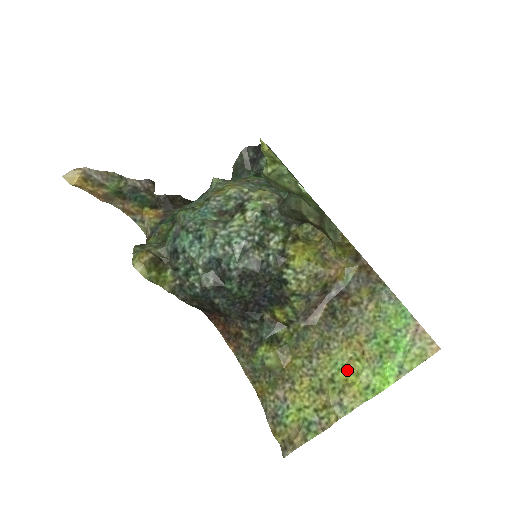
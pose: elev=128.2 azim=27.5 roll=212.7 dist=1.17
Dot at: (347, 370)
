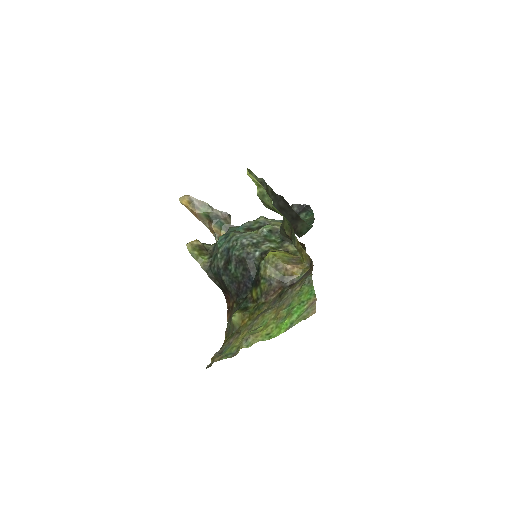
Dot at: (265, 325)
